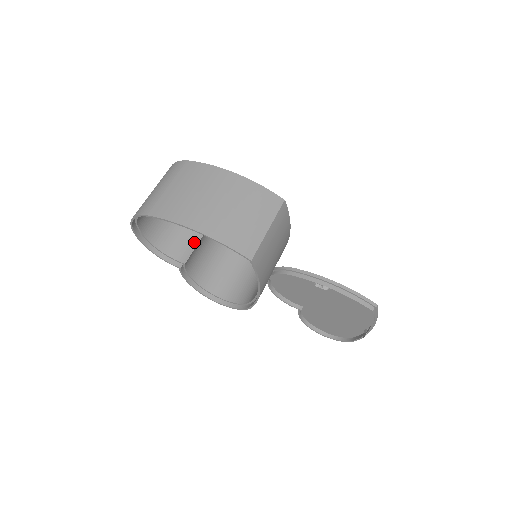
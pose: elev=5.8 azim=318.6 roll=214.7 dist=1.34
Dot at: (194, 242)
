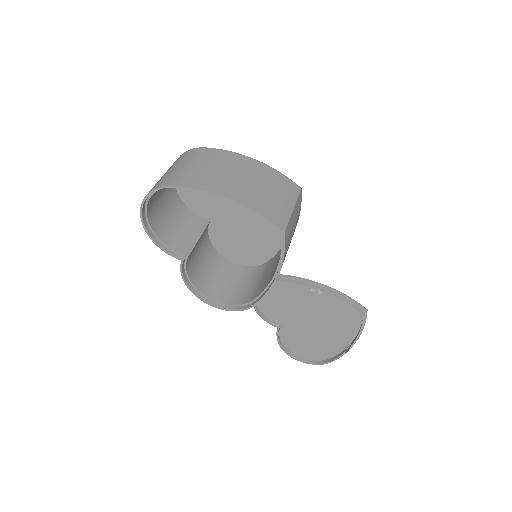
Dot at: (195, 237)
